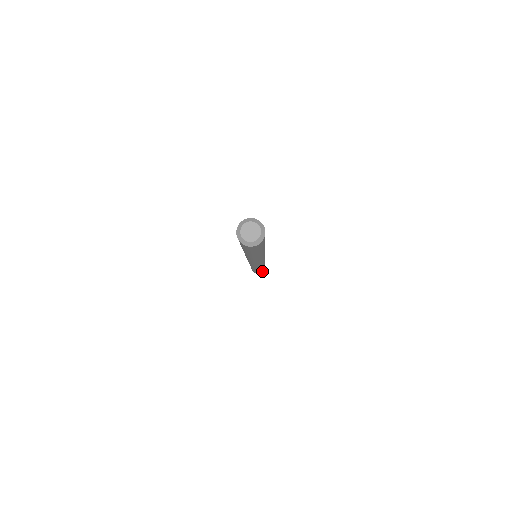
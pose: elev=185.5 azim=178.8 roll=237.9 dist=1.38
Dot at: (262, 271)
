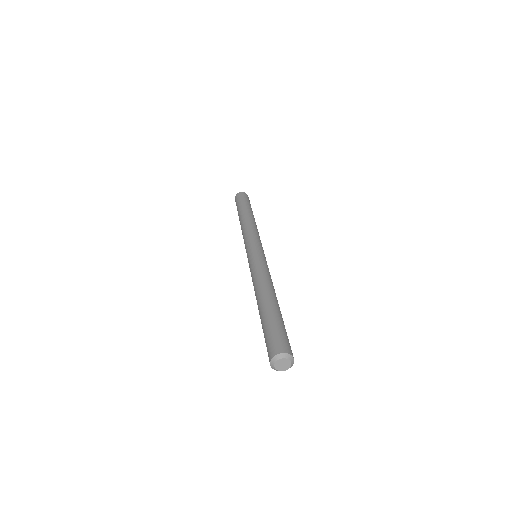
Dot at: occluded
